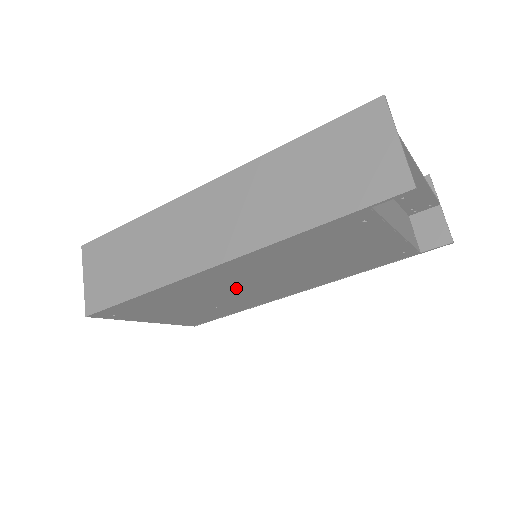
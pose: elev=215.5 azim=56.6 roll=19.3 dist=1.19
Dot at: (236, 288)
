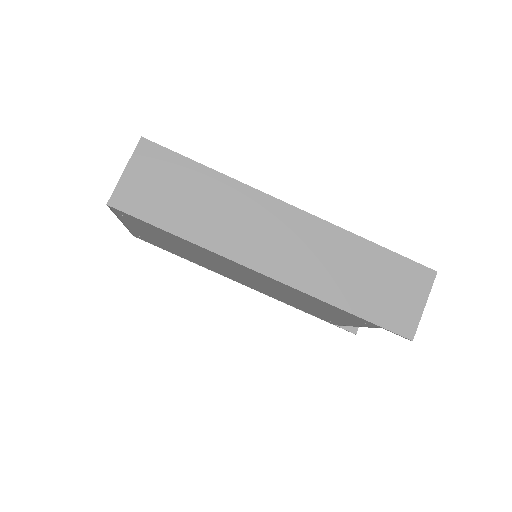
Dot at: (228, 268)
